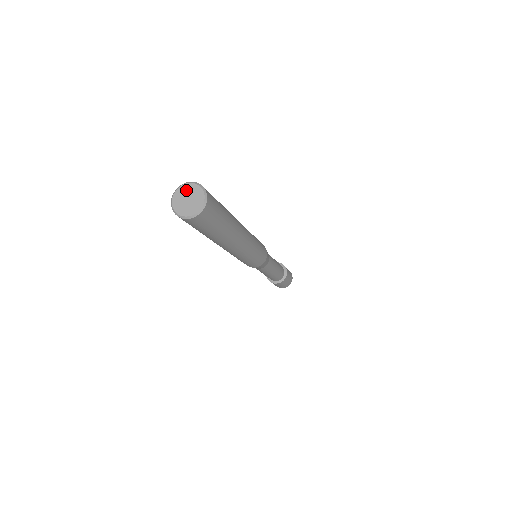
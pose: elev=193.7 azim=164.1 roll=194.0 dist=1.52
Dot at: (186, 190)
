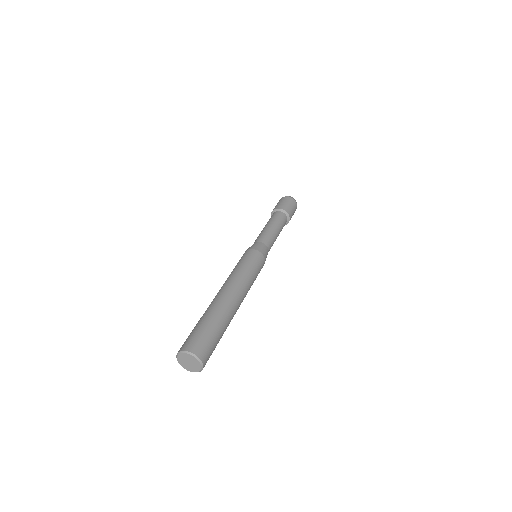
Dot at: (185, 357)
